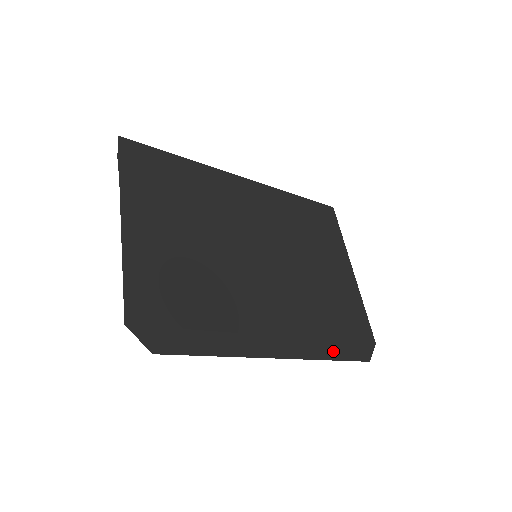
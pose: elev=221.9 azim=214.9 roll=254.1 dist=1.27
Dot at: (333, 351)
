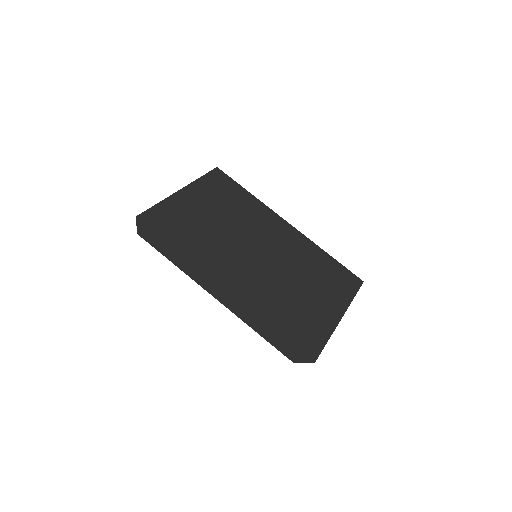
Dot at: (263, 329)
